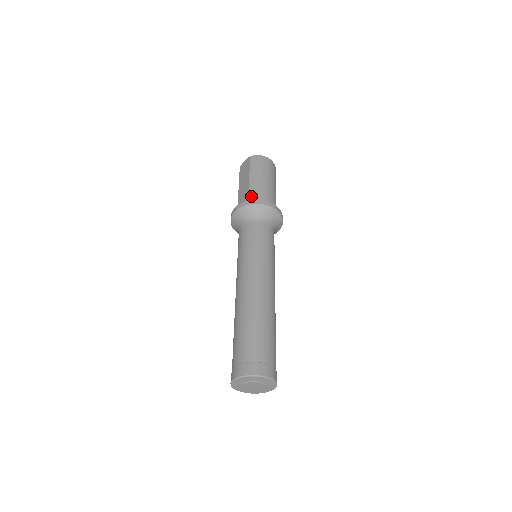
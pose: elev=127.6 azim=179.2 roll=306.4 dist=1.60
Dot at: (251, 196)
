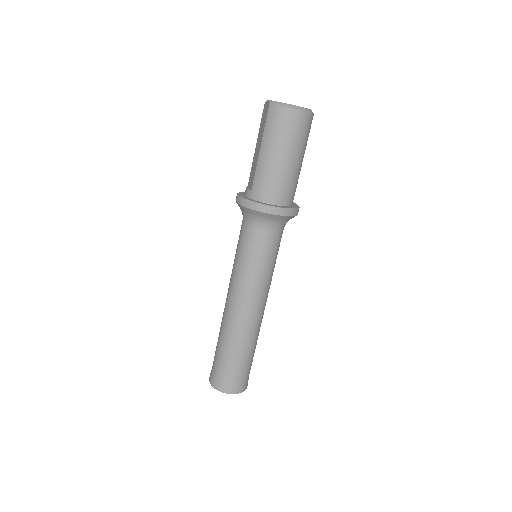
Dot at: (254, 186)
